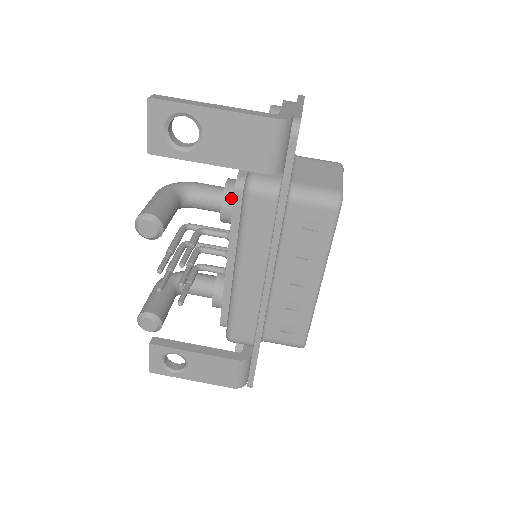
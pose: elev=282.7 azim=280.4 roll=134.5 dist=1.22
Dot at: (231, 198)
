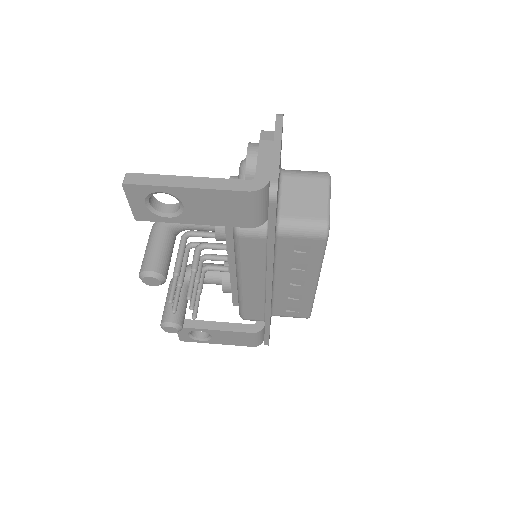
Dot at: (223, 226)
